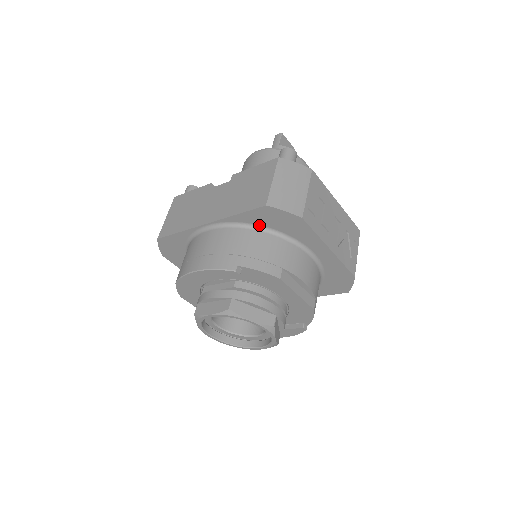
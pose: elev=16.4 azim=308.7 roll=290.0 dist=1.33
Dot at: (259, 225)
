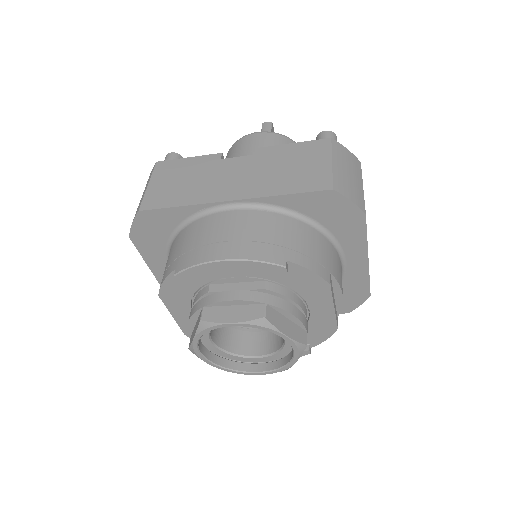
Dot at: (304, 214)
